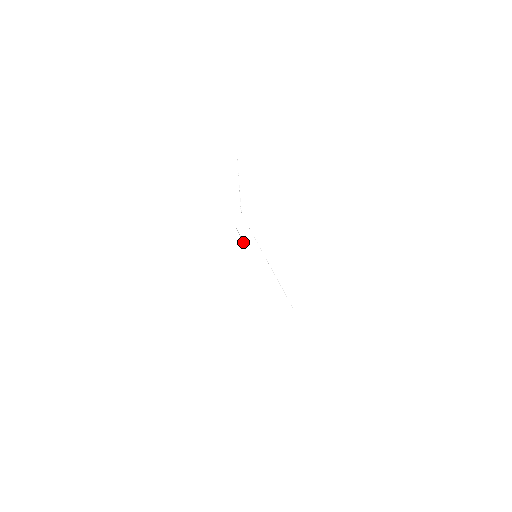
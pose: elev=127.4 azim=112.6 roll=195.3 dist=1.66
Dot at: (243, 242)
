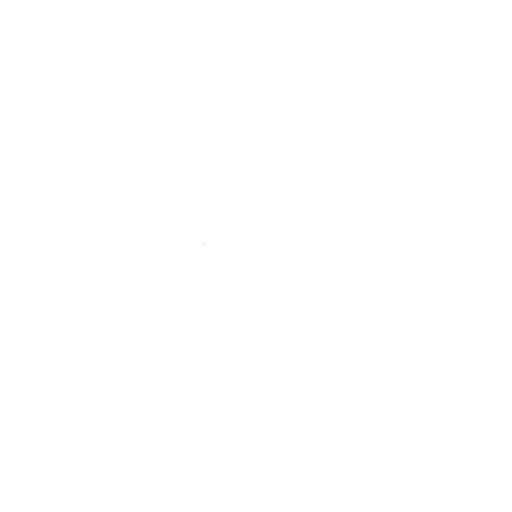
Dot at: occluded
